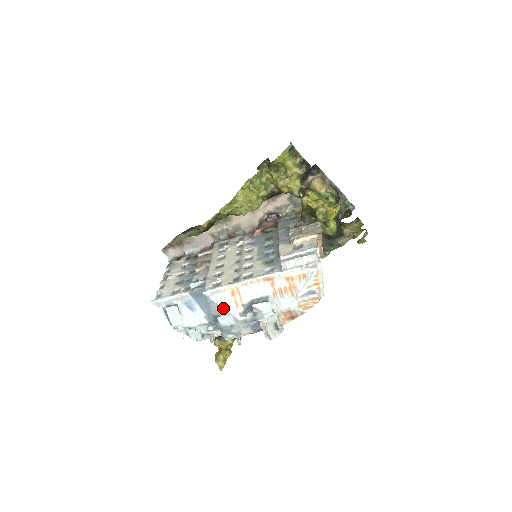
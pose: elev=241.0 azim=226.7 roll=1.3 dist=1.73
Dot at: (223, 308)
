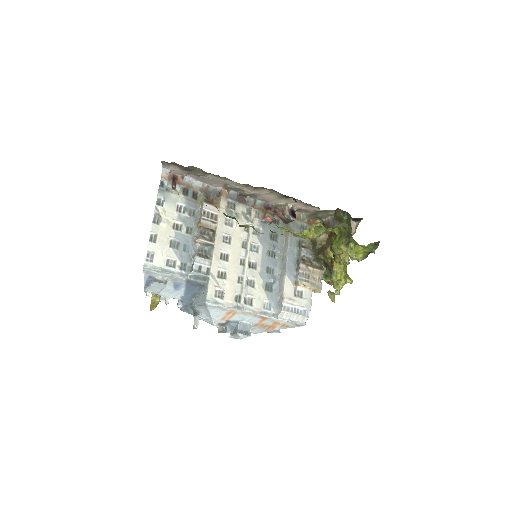
Dot at: (211, 316)
